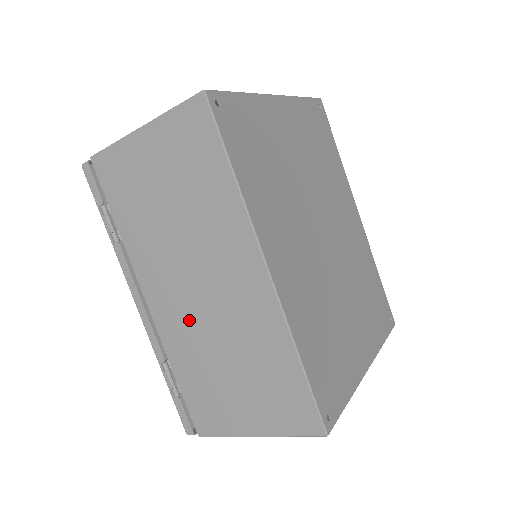
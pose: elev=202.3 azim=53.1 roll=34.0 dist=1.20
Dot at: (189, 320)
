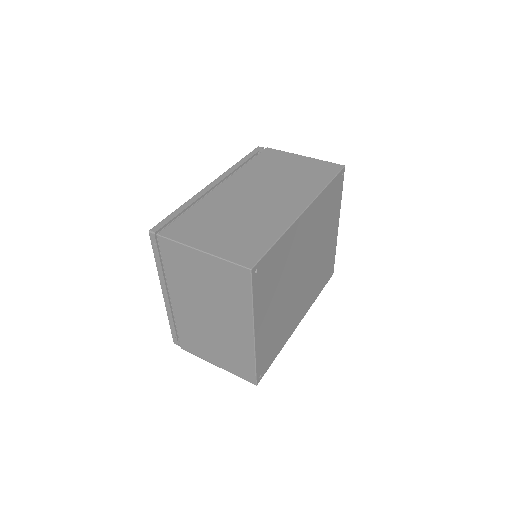
Dot at: occluded
